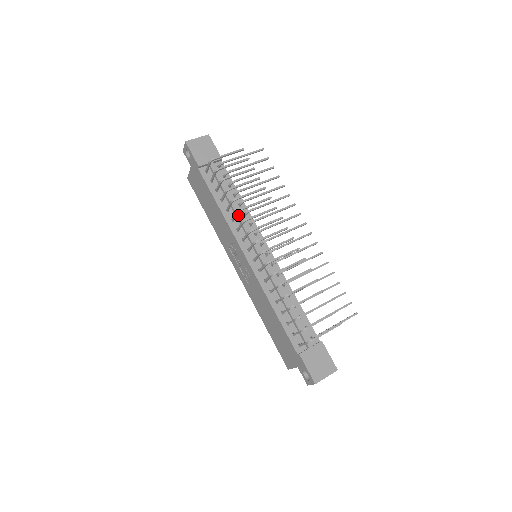
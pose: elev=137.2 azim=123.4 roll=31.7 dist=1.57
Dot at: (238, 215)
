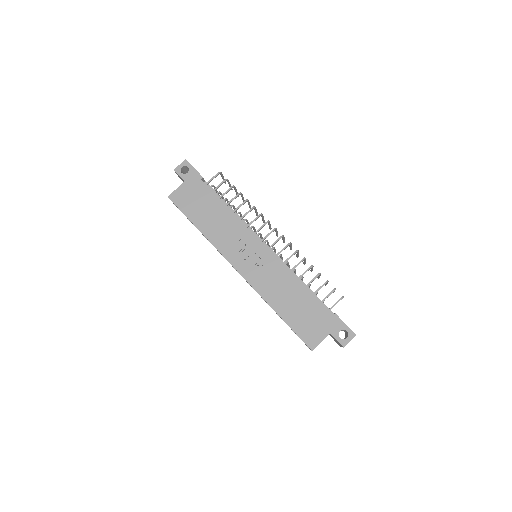
Dot at: occluded
